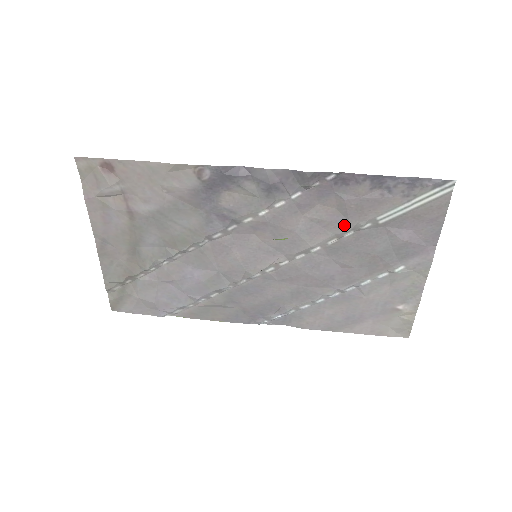
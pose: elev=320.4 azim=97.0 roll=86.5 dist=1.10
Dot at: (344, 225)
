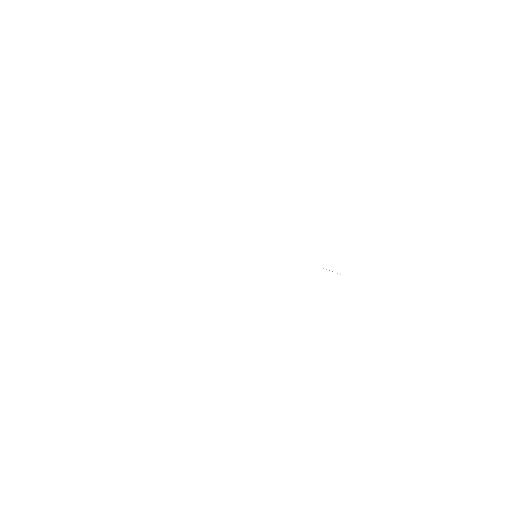
Dot at: occluded
